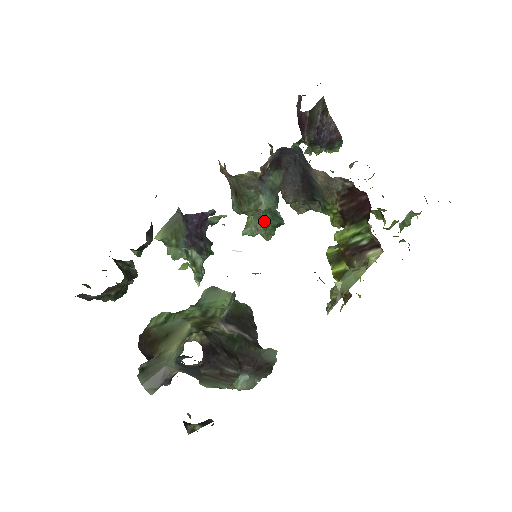
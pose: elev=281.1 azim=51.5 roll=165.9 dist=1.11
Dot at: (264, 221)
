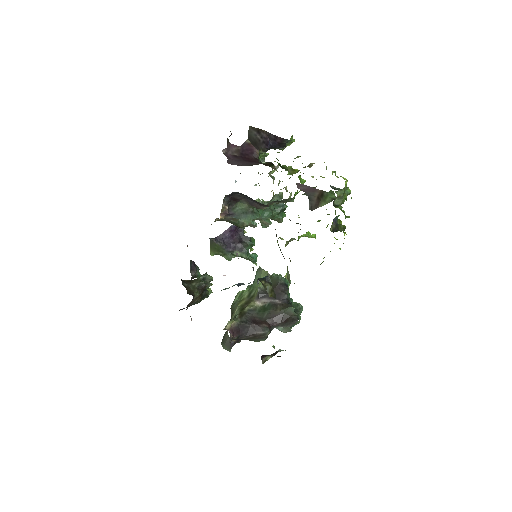
Dot at: (266, 218)
